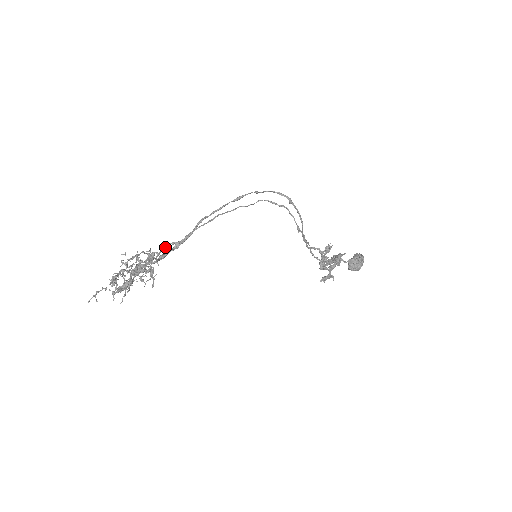
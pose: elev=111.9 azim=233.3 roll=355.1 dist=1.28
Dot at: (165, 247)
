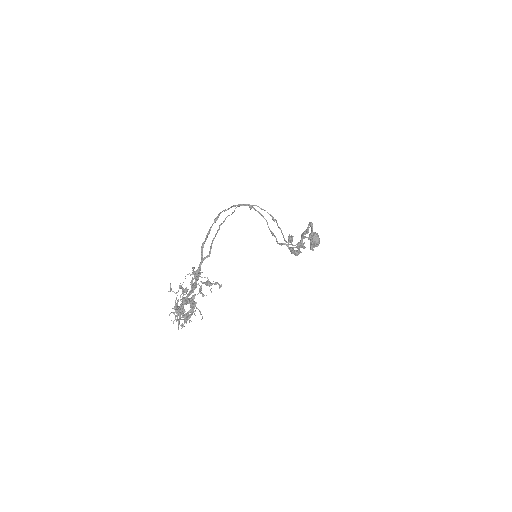
Dot at: (200, 265)
